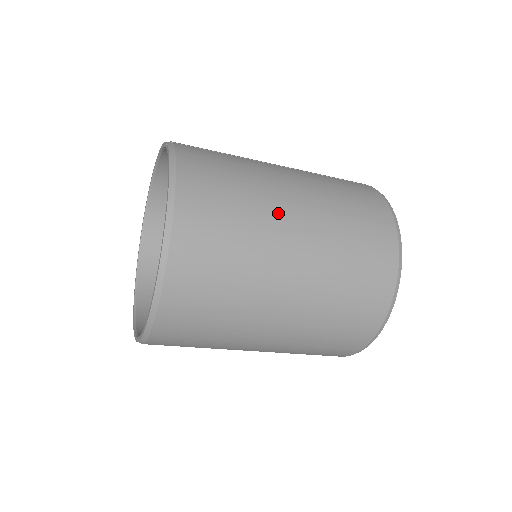
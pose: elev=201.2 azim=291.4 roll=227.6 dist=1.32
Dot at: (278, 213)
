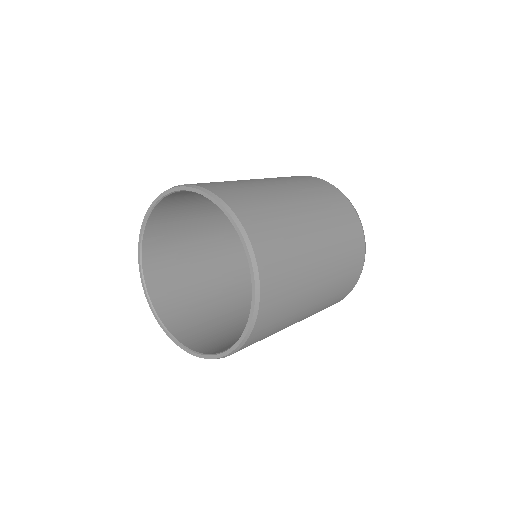
Dot at: (287, 202)
